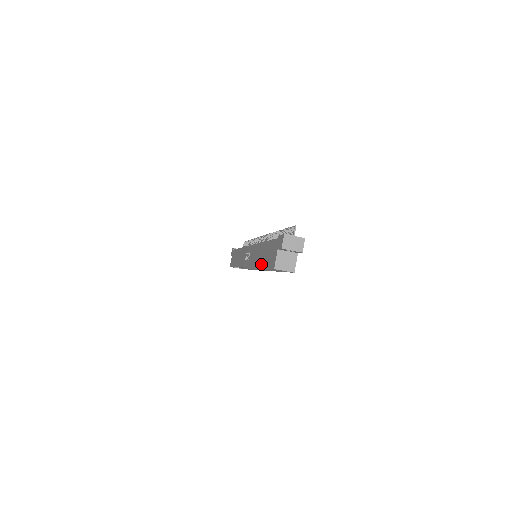
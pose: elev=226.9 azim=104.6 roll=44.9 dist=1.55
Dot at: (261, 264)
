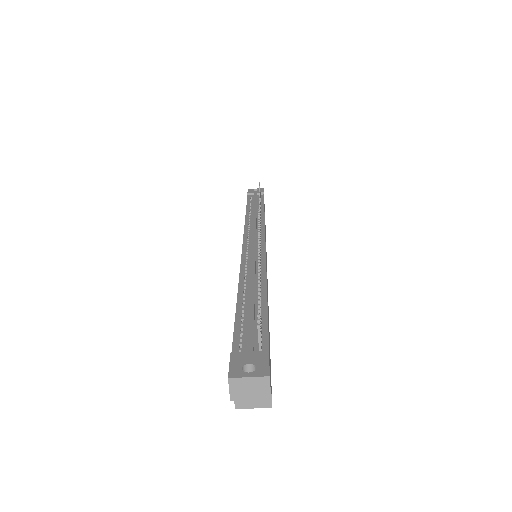
Dot at: occluded
